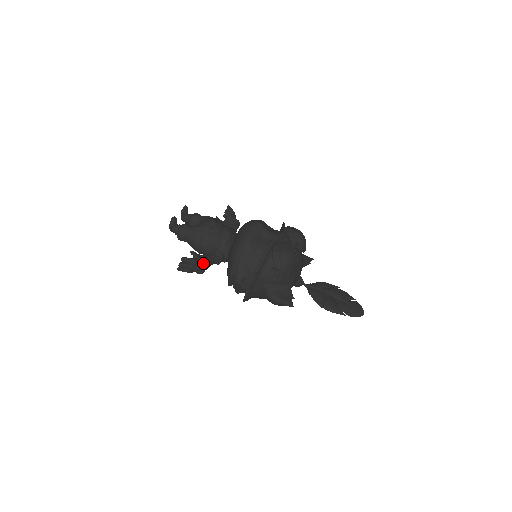
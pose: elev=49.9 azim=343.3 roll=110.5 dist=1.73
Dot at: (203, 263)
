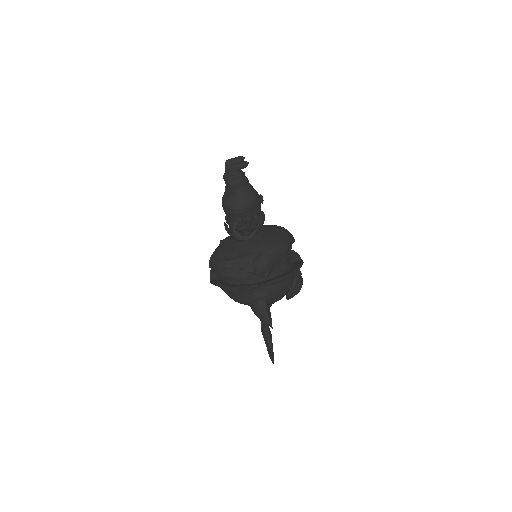
Dot at: (253, 233)
